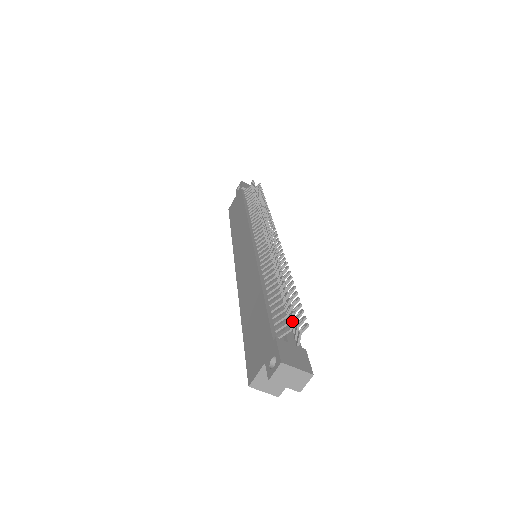
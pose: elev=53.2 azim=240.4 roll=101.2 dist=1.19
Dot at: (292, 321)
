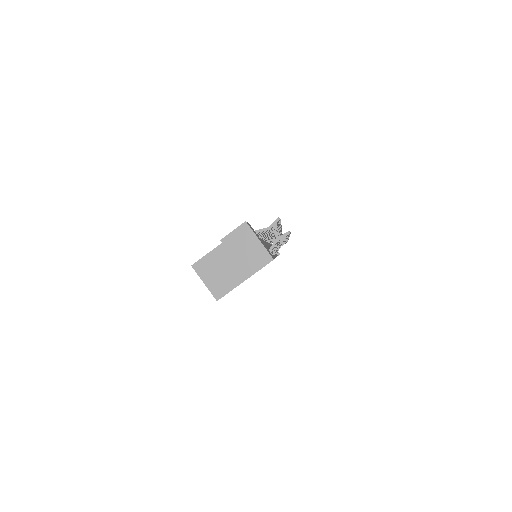
Dot at: (275, 221)
